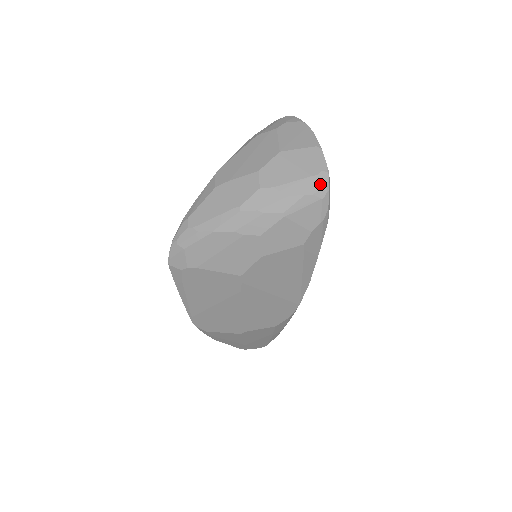
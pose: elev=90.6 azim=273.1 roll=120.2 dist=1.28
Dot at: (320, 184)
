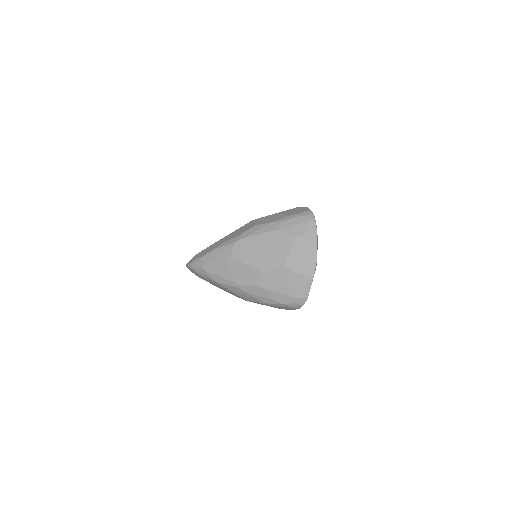
Dot at: (297, 304)
